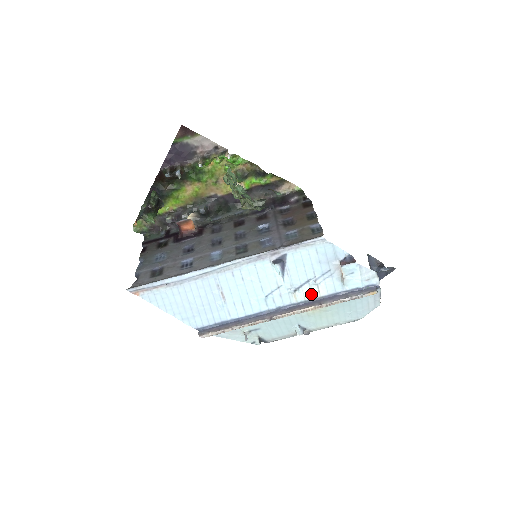
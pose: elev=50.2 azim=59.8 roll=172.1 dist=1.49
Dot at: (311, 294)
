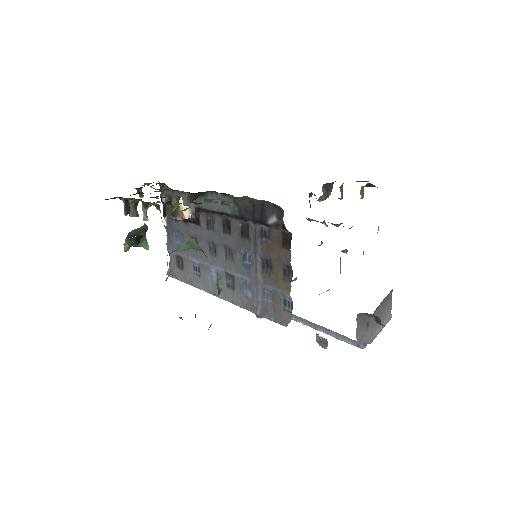
Dot at: occluded
